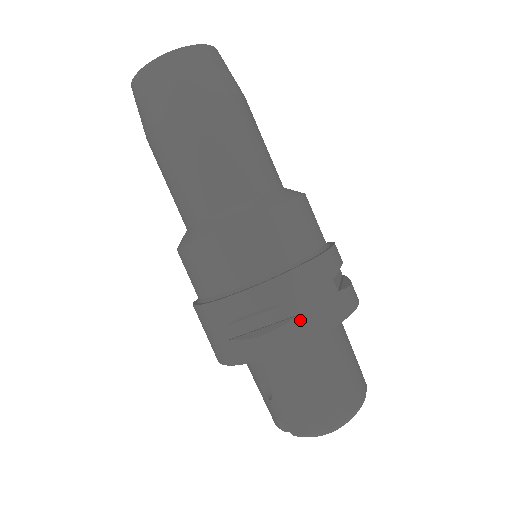
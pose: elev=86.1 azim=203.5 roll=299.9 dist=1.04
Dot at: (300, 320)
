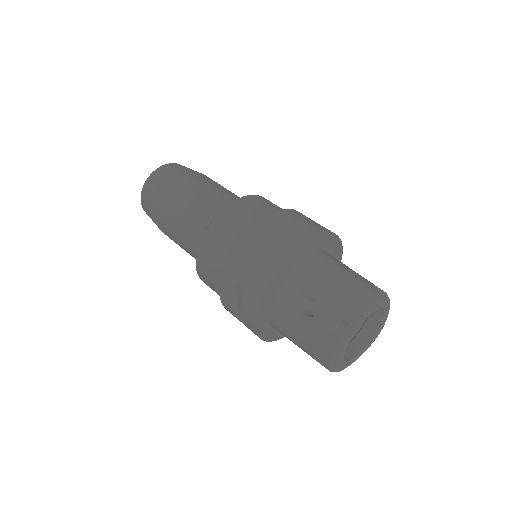
Dot at: (311, 225)
